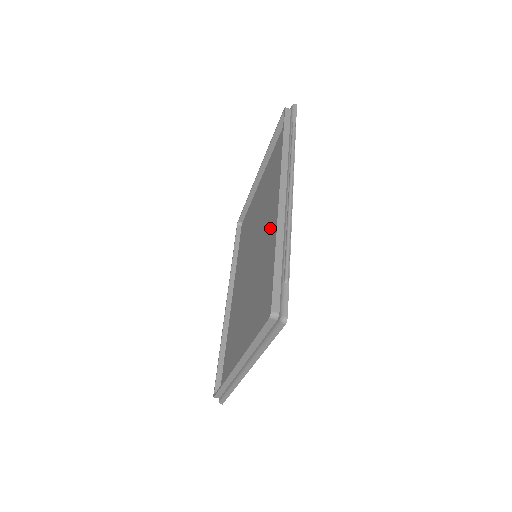
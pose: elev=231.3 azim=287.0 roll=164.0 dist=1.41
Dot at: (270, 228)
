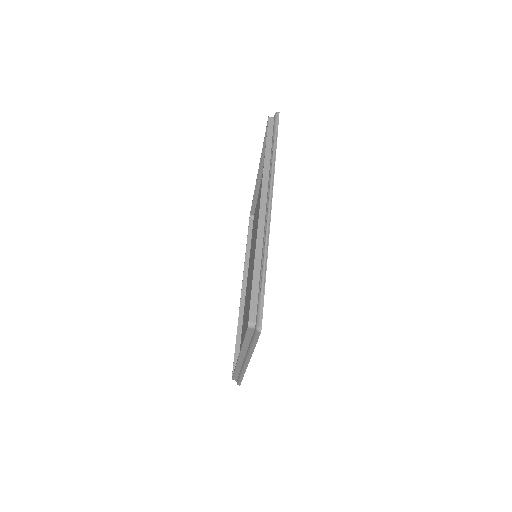
Dot at: occluded
